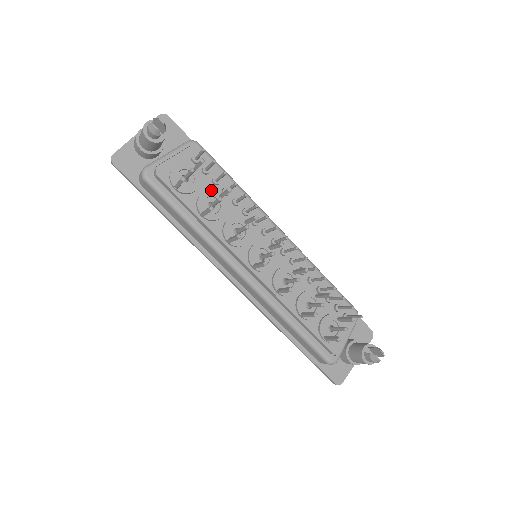
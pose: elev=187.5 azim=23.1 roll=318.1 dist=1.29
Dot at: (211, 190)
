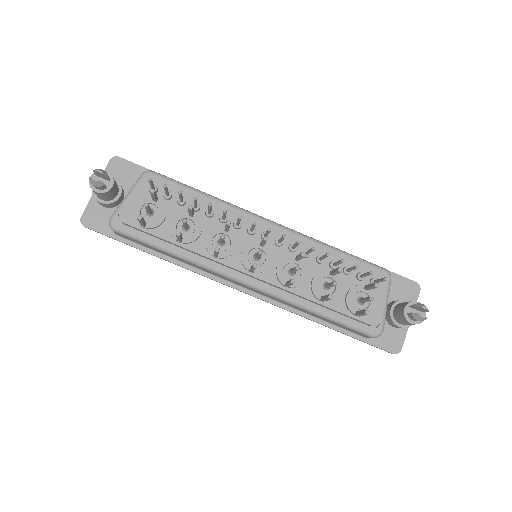
Dot at: (179, 213)
